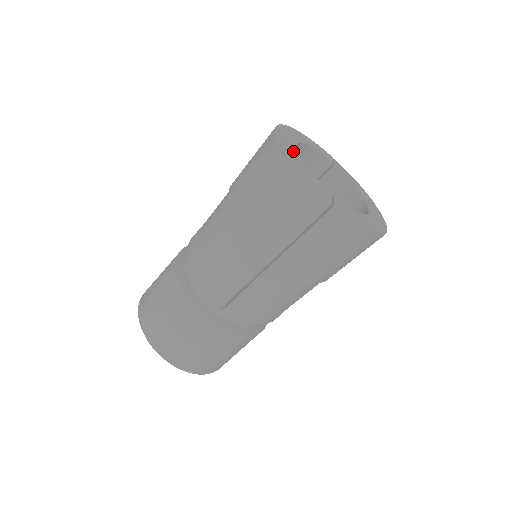
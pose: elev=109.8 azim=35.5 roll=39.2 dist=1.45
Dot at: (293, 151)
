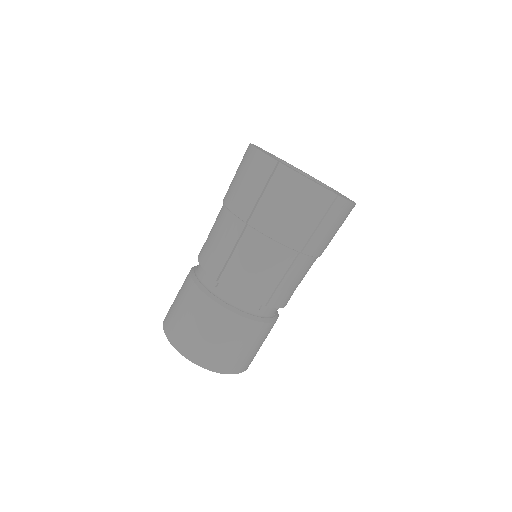
Dot at: occluded
